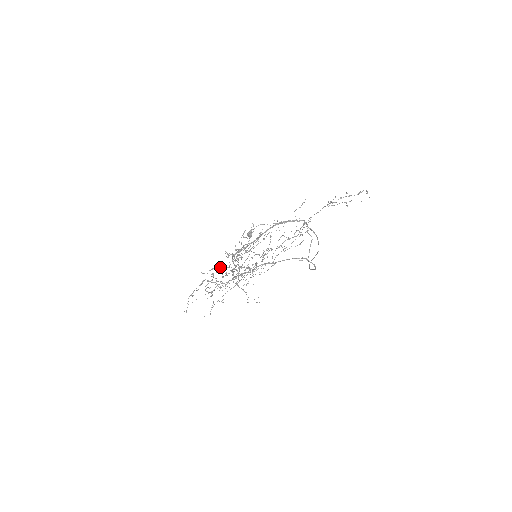
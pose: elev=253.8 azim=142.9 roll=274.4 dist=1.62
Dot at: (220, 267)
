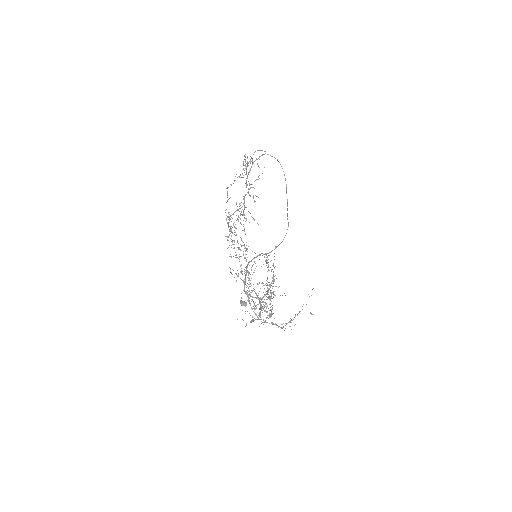
Dot at: (250, 321)
